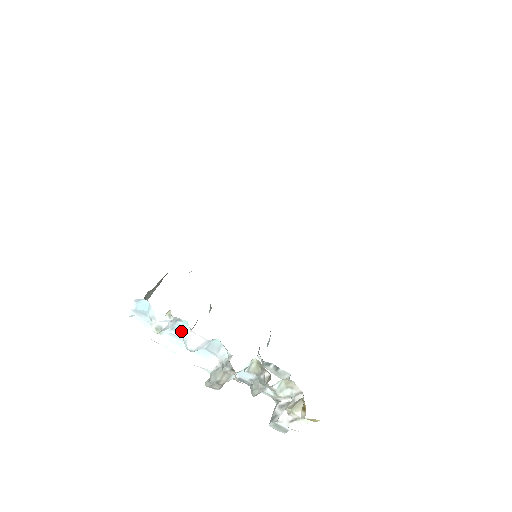
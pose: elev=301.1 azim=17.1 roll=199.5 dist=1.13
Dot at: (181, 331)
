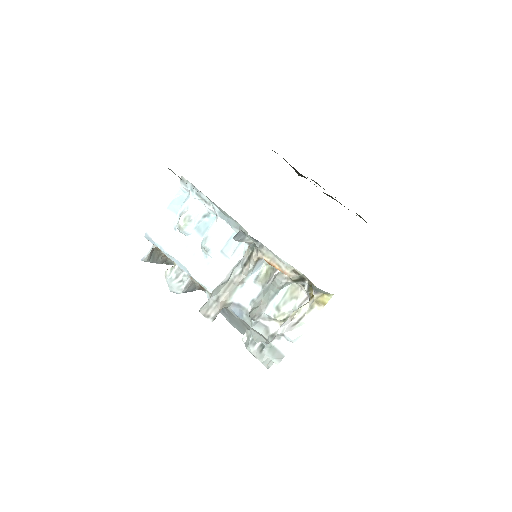
Dot at: (204, 230)
